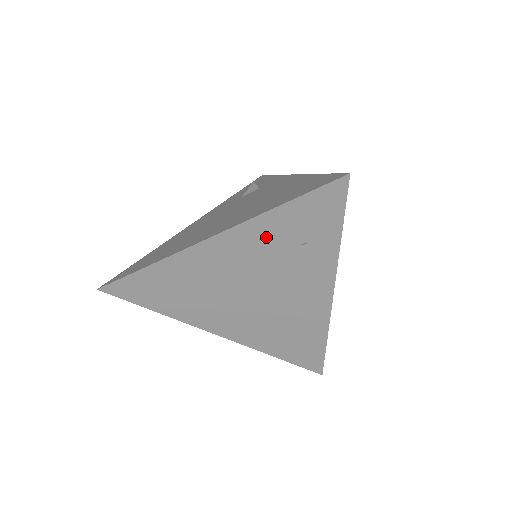
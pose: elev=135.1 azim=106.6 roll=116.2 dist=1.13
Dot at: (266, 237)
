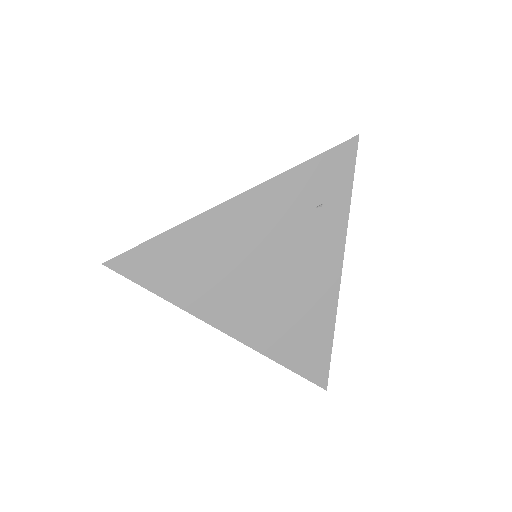
Dot at: (288, 197)
